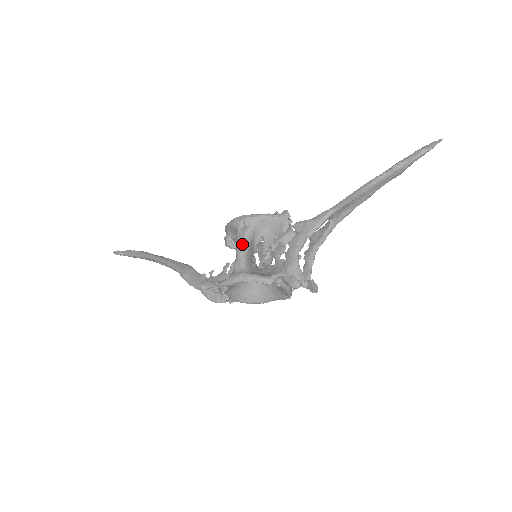
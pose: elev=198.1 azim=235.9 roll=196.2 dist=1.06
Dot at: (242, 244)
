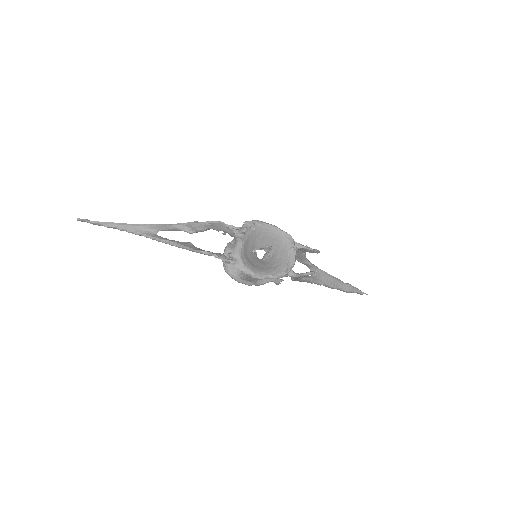
Dot at: occluded
